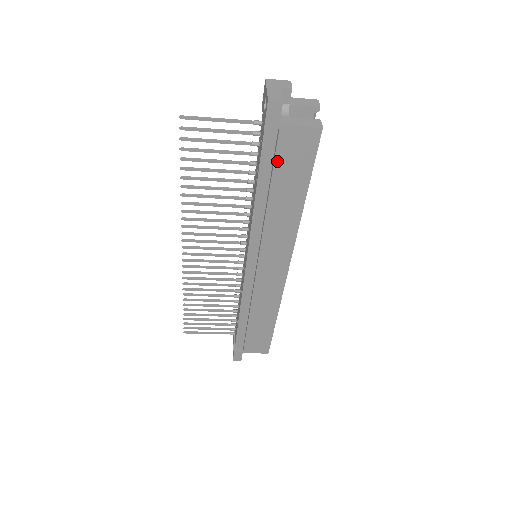
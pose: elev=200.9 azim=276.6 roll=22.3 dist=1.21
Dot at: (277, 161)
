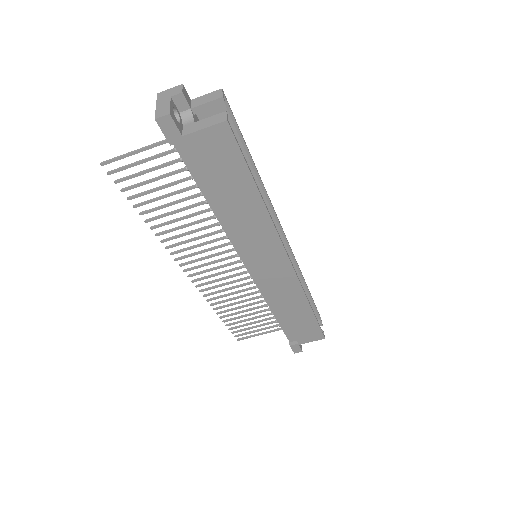
Dot at: (205, 169)
